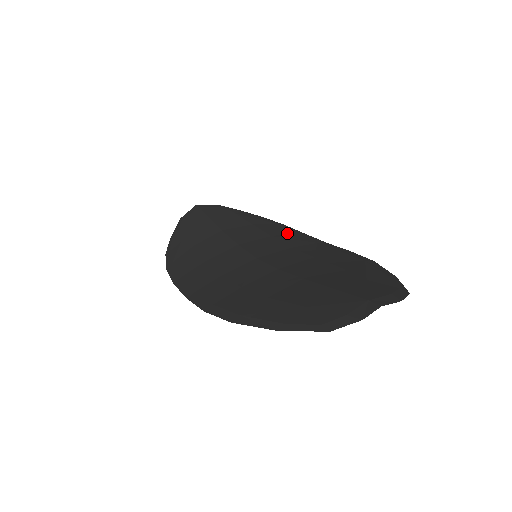
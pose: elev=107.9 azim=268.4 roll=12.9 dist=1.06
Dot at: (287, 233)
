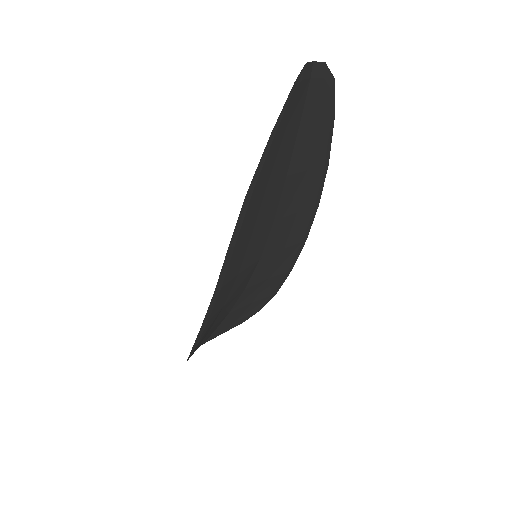
Dot at: (279, 273)
